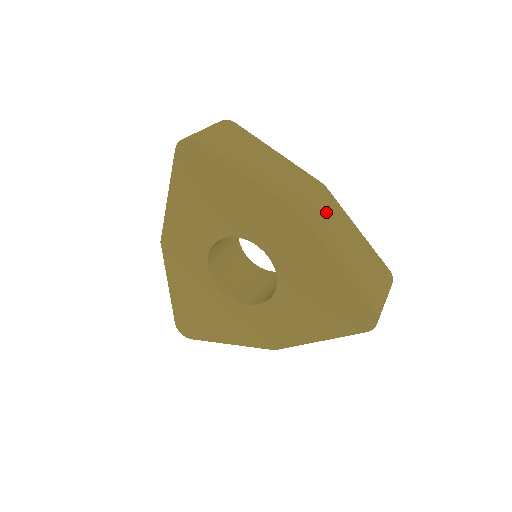
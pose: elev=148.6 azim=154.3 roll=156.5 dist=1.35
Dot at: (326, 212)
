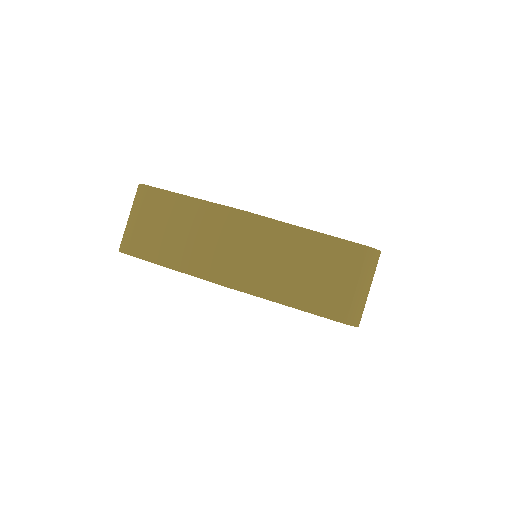
Dot at: (254, 250)
